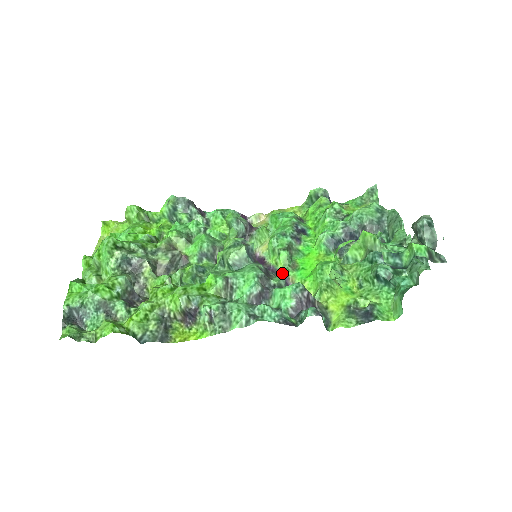
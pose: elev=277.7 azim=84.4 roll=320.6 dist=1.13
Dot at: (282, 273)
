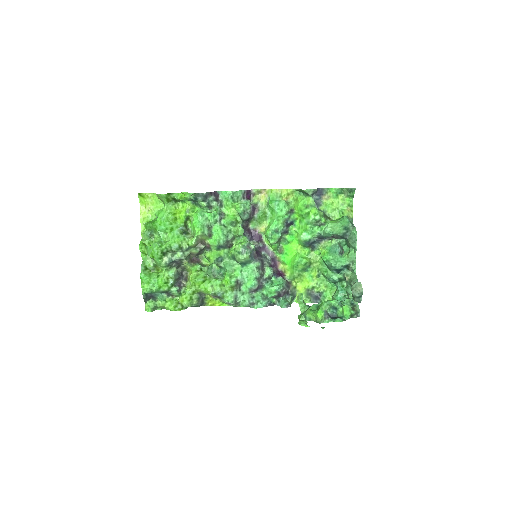
Dot at: (272, 254)
